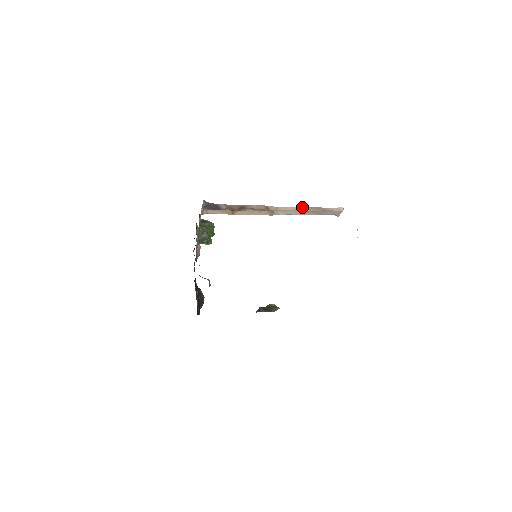
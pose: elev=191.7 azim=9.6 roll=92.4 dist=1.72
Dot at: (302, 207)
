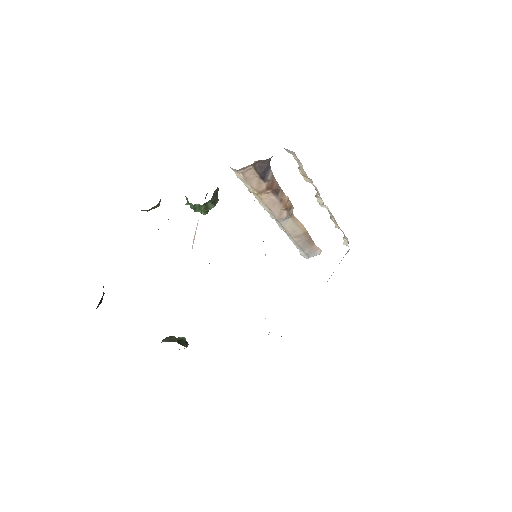
Dot at: (305, 228)
